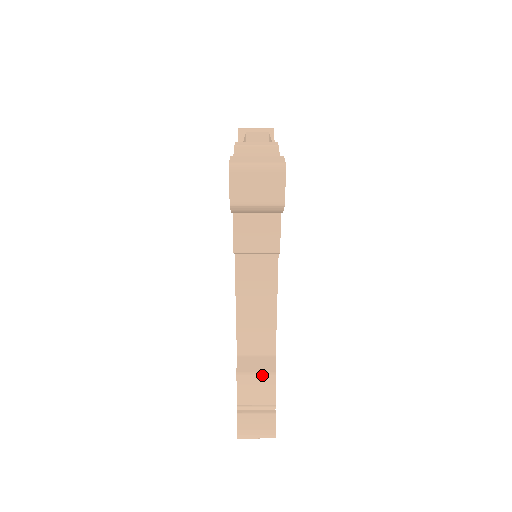
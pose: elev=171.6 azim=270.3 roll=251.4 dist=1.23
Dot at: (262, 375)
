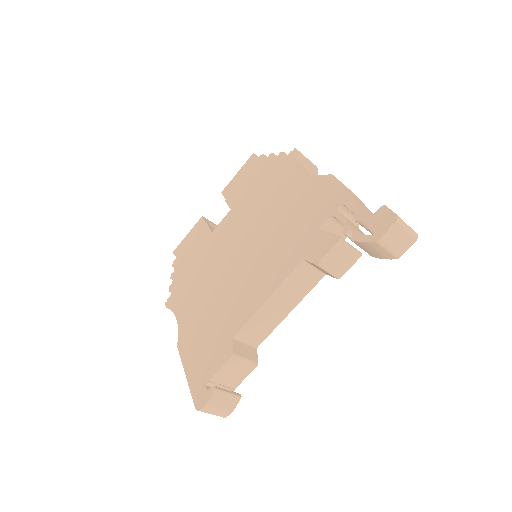
Dot at: (249, 362)
